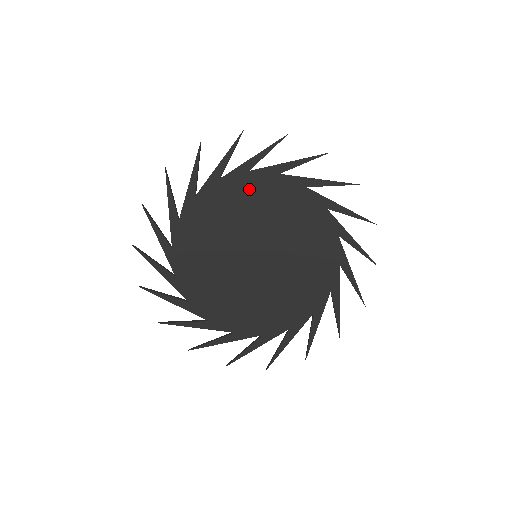
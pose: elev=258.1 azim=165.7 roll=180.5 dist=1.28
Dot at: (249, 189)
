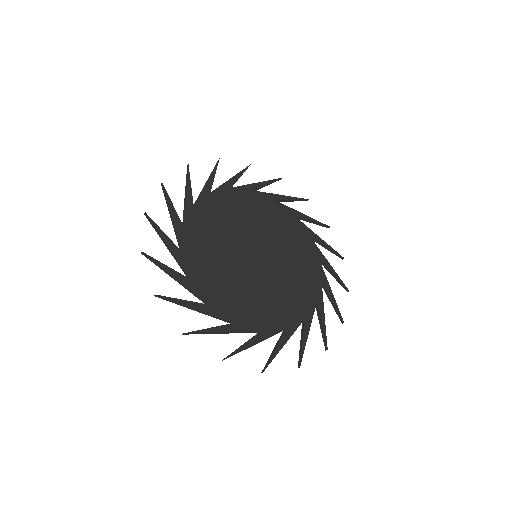
Dot at: (253, 203)
